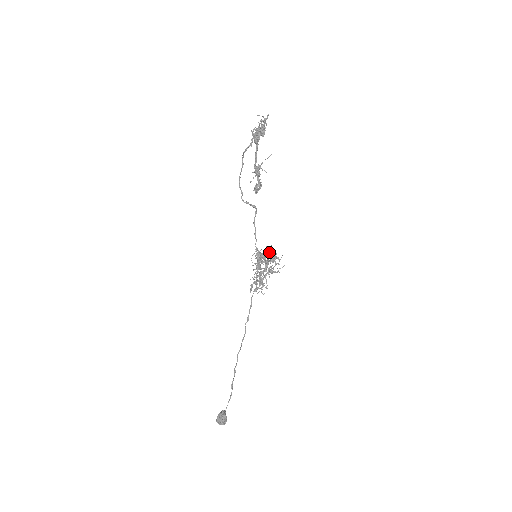
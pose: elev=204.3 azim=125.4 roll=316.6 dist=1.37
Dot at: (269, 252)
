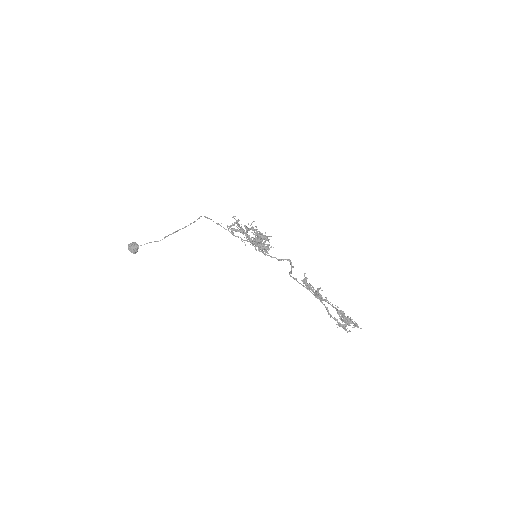
Dot at: (267, 245)
